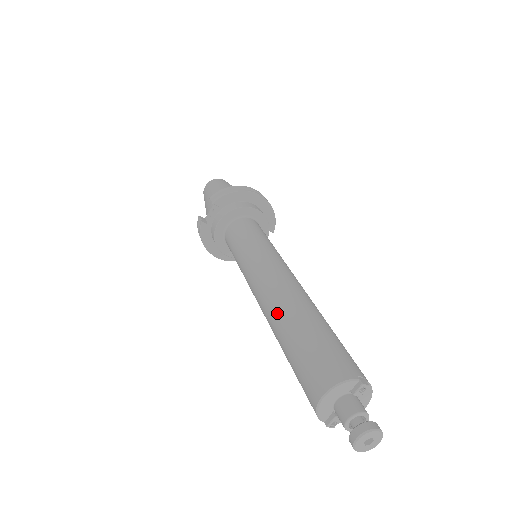
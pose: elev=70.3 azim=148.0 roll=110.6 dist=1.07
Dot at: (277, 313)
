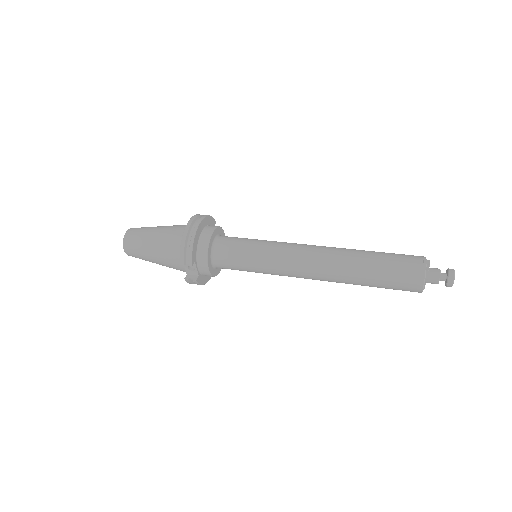
Dot at: (343, 278)
